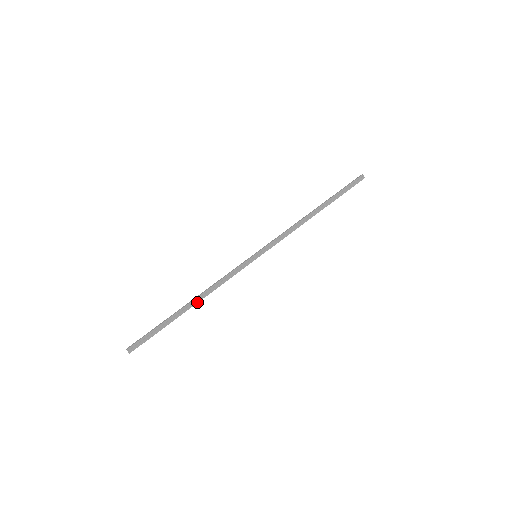
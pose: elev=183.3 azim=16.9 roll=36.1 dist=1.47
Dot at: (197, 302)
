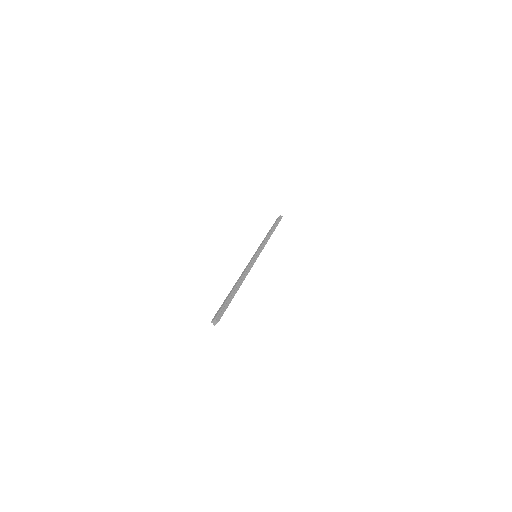
Dot at: (241, 283)
